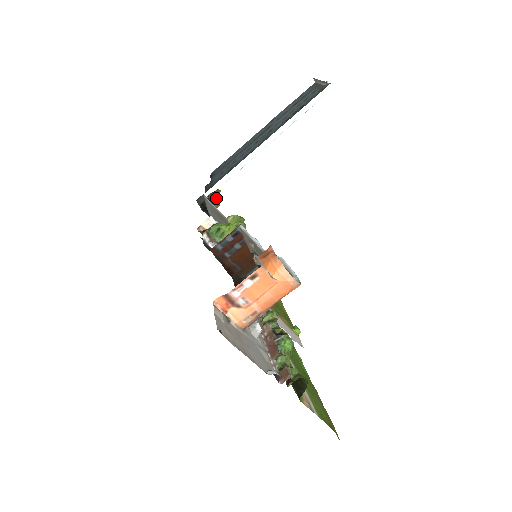
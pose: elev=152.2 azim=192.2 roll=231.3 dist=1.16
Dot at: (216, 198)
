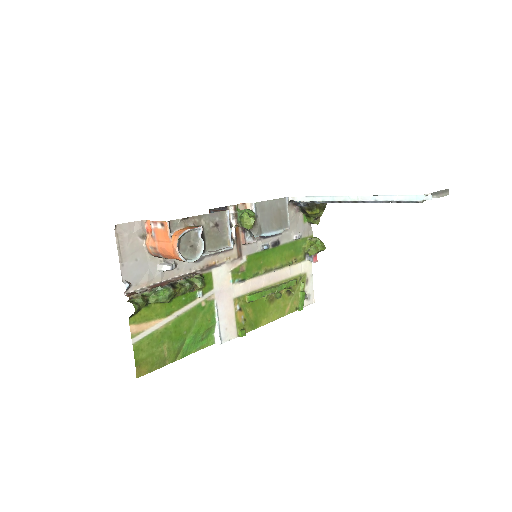
Dot at: (312, 214)
